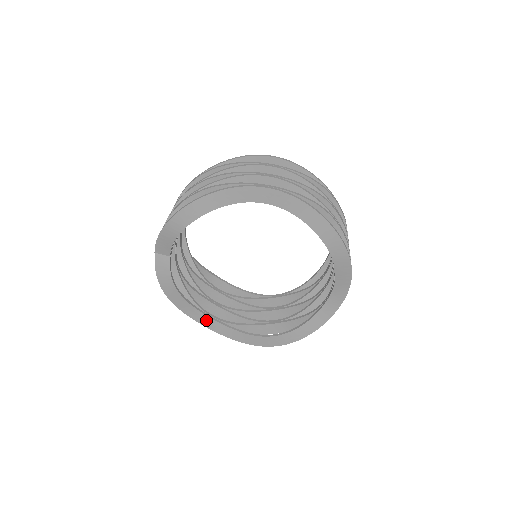
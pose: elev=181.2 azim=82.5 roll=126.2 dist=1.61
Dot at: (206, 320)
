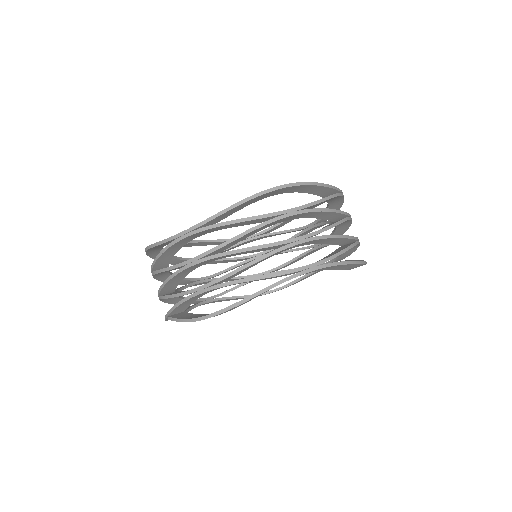
Dot at: occluded
